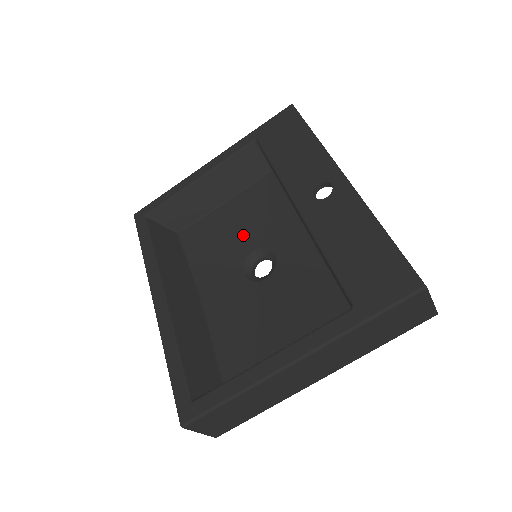
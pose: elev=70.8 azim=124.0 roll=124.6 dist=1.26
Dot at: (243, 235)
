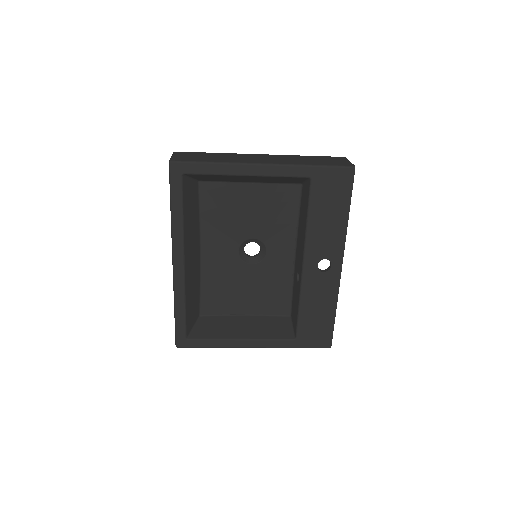
Dot at: (252, 222)
